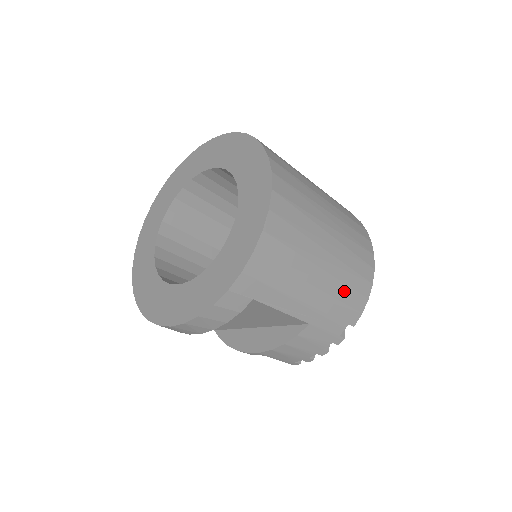
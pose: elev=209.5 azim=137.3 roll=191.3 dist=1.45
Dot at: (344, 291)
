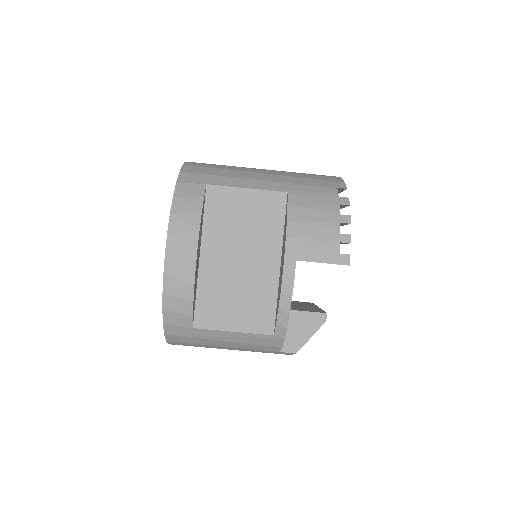
Dot at: (303, 176)
